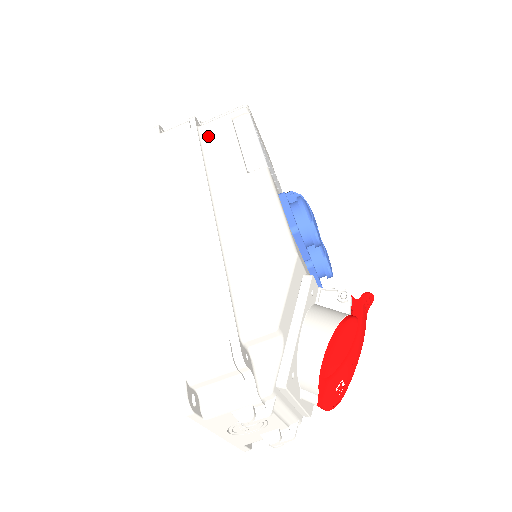
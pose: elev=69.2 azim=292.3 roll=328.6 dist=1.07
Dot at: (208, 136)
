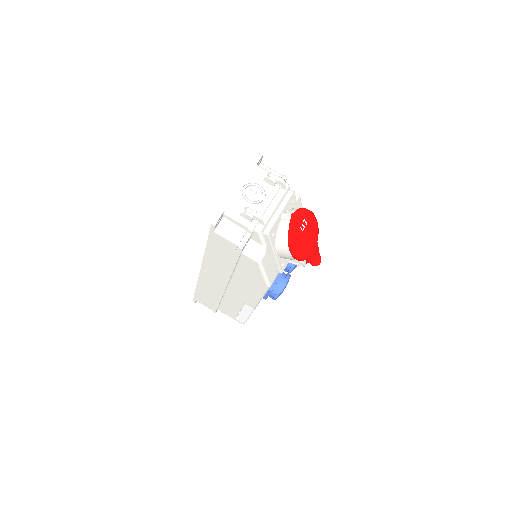
Dot at: occluded
